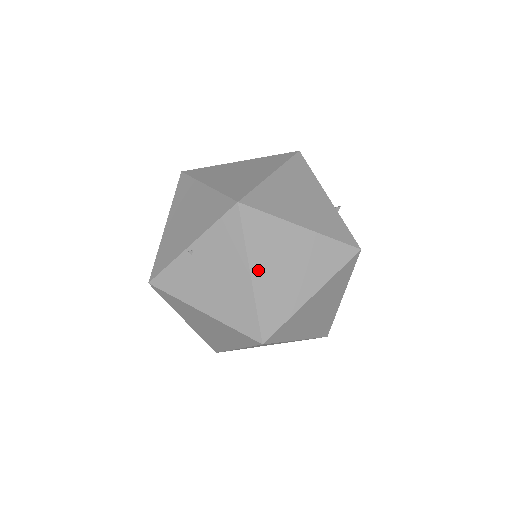
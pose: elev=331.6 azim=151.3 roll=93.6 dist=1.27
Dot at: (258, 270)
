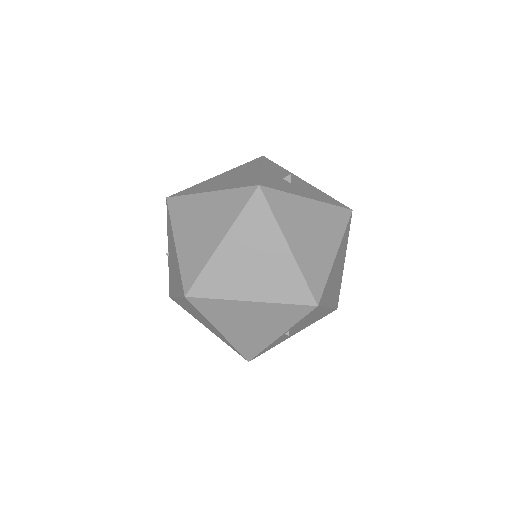
Dot at: (180, 238)
